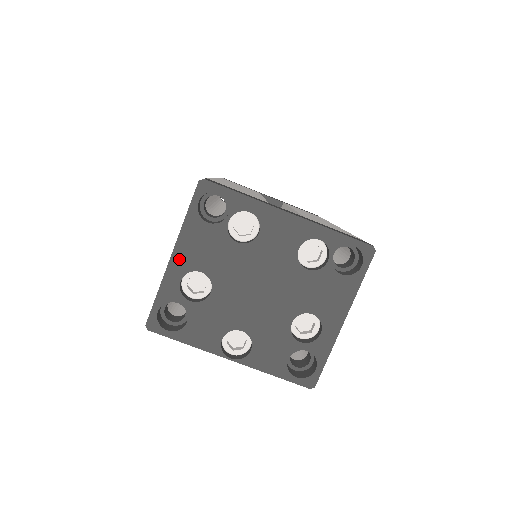
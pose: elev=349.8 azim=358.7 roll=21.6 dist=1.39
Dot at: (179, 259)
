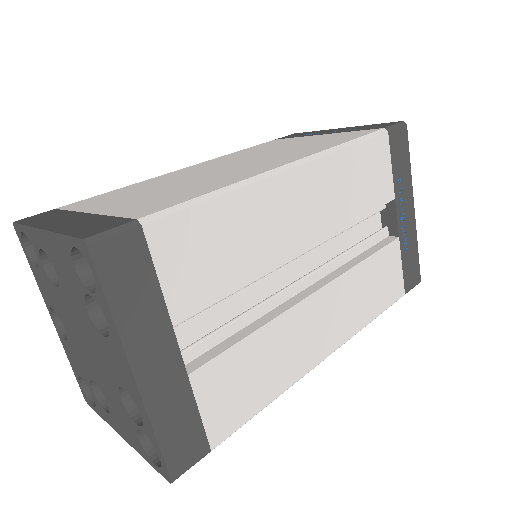
Dot at: (45, 240)
